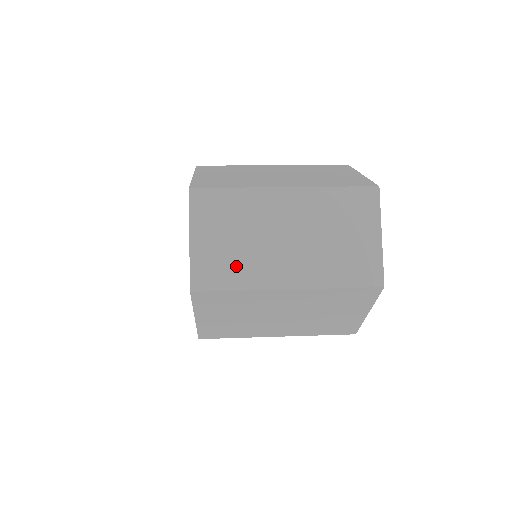
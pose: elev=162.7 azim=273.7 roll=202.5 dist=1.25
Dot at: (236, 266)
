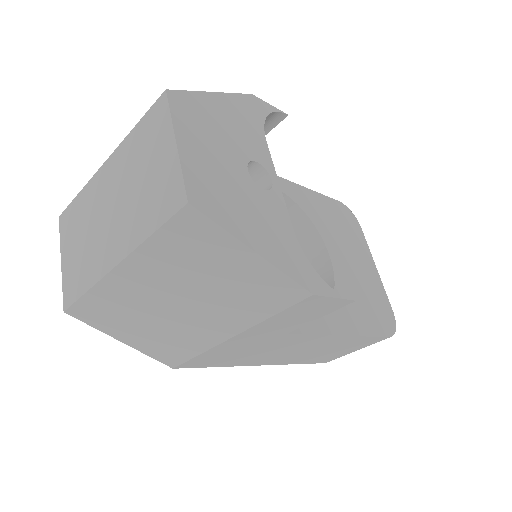
Dot at: (84, 267)
